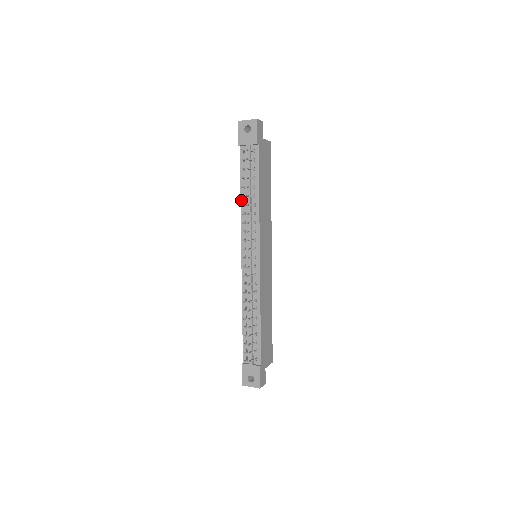
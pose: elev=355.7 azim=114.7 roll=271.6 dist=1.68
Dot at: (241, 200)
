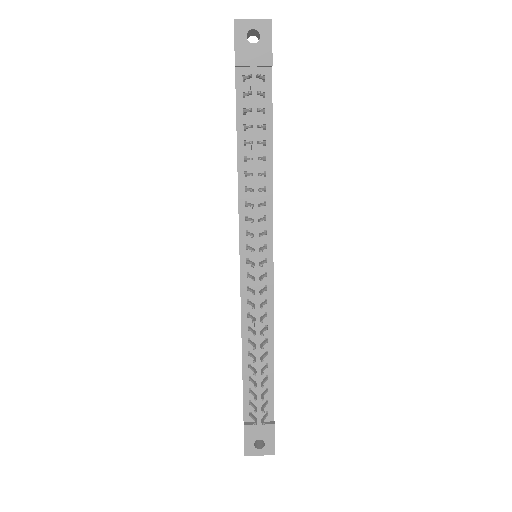
Dot at: (239, 165)
